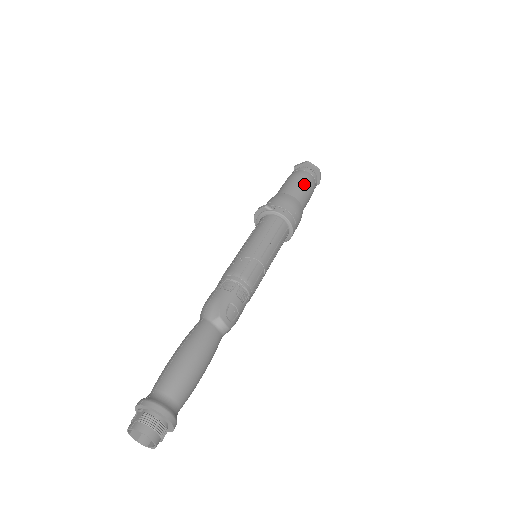
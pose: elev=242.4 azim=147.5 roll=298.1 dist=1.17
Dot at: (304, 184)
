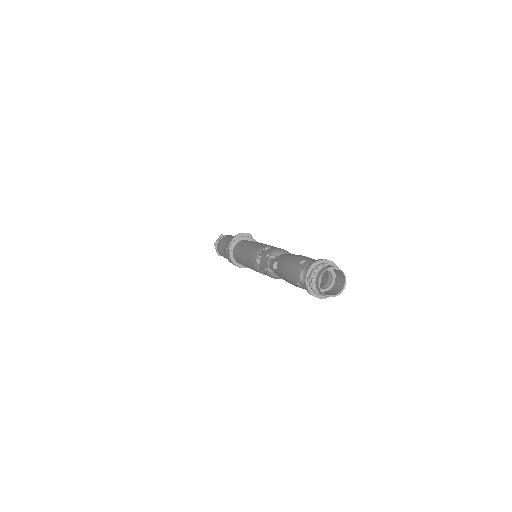
Dot at: occluded
